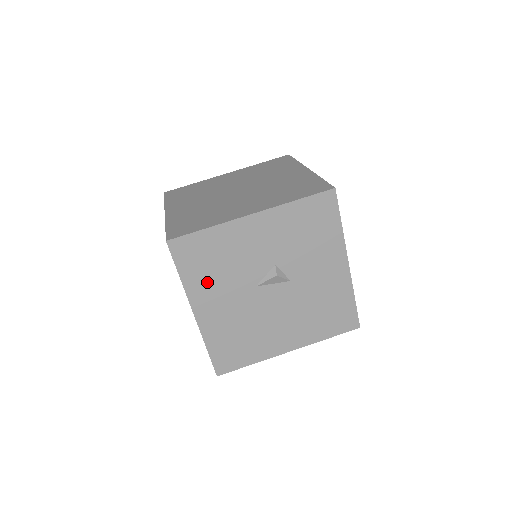
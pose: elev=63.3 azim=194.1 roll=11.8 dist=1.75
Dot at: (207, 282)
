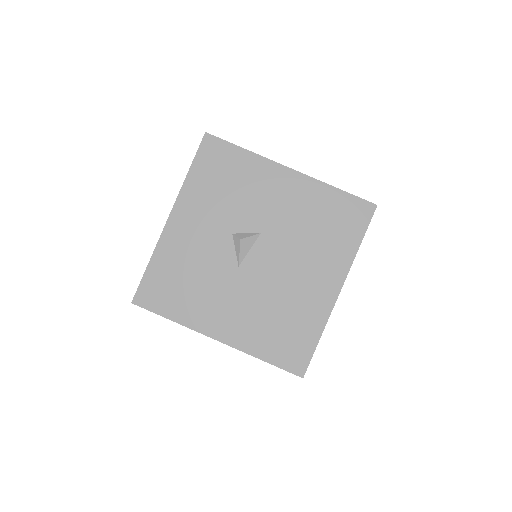
Dot at: (196, 303)
